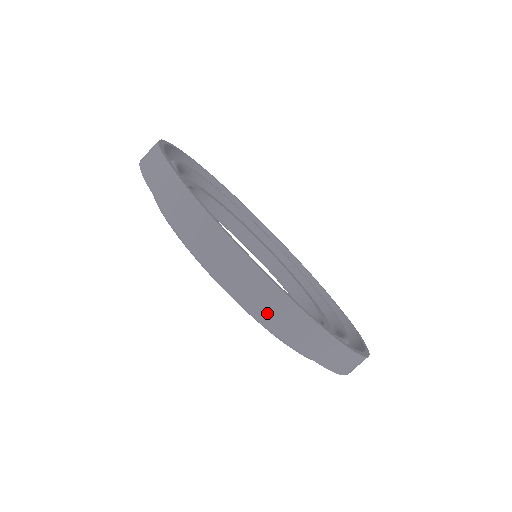
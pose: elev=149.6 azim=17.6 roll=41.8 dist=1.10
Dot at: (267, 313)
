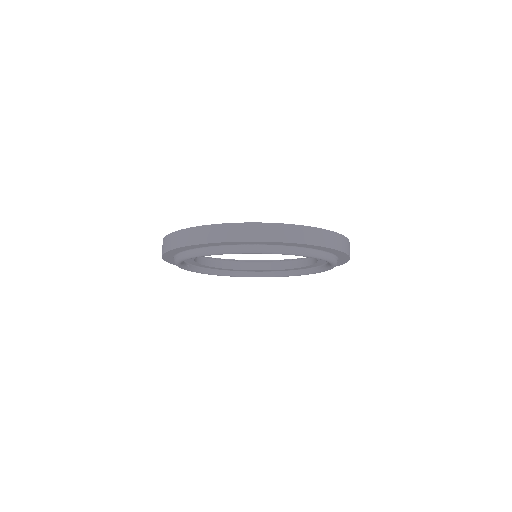
Dot at: (335, 246)
